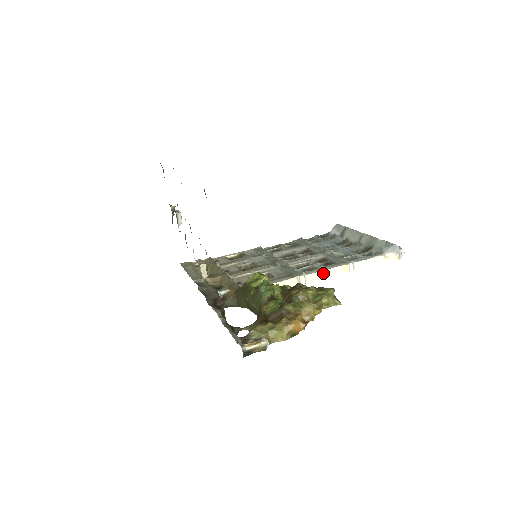
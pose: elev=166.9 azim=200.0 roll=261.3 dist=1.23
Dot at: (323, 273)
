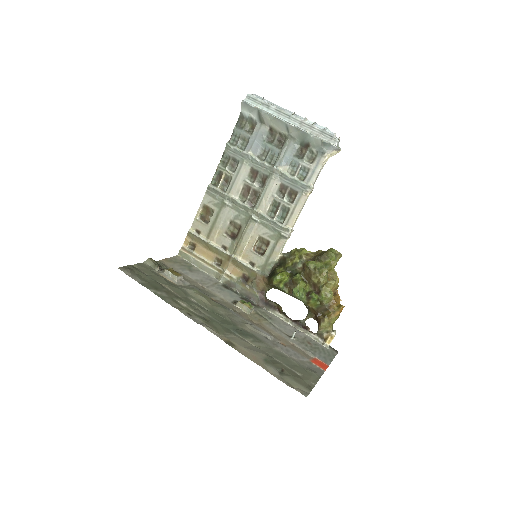
Dot at: (299, 214)
